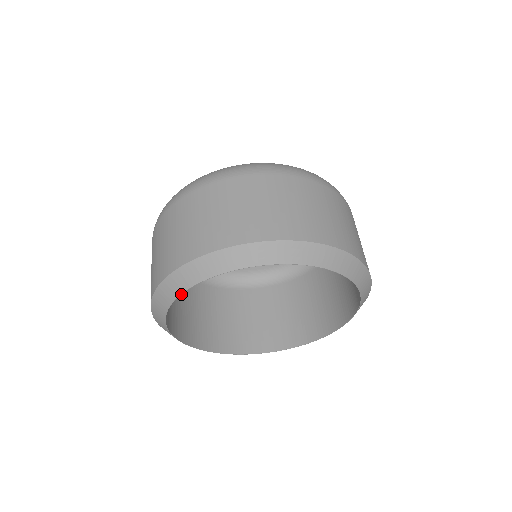
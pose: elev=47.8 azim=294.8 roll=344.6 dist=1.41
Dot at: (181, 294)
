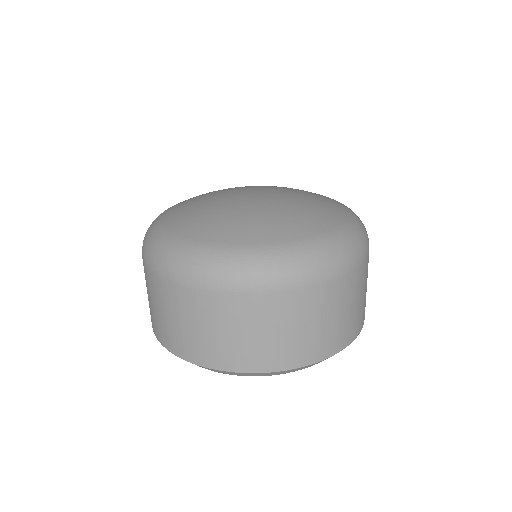
Dot at: occluded
